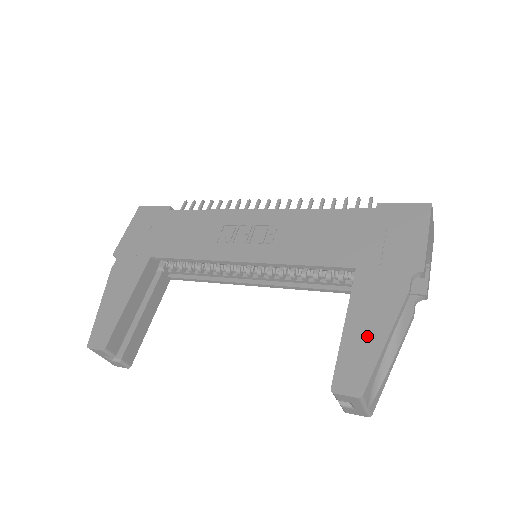
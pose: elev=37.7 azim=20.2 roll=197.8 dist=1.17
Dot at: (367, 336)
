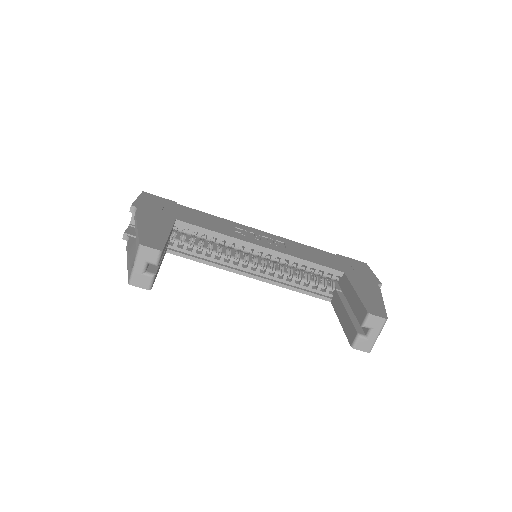
Dot at: (372, 298)
